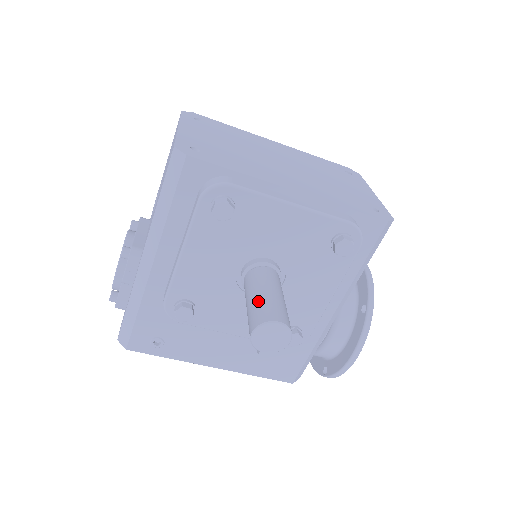
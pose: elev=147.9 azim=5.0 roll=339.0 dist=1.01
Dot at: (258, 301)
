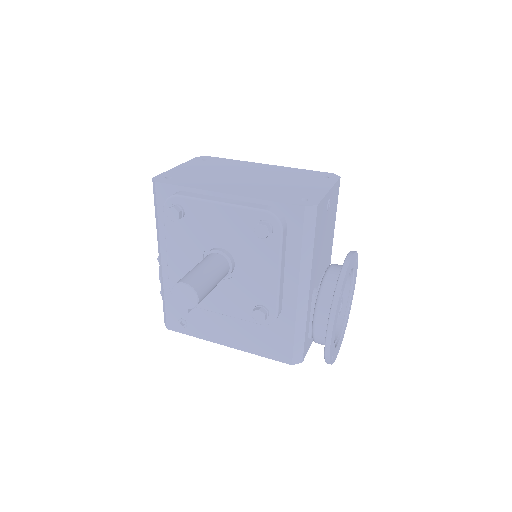
Dot at: (187, 273)
